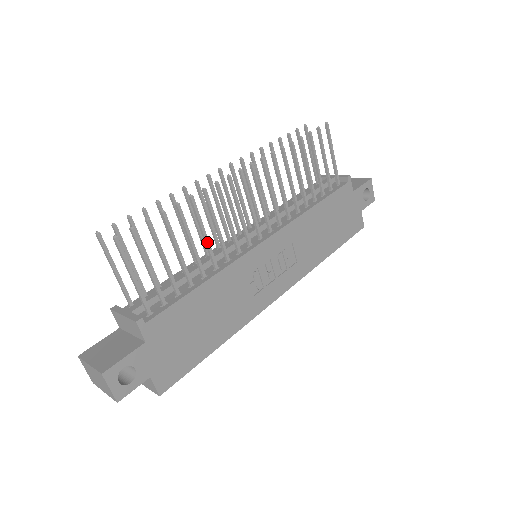
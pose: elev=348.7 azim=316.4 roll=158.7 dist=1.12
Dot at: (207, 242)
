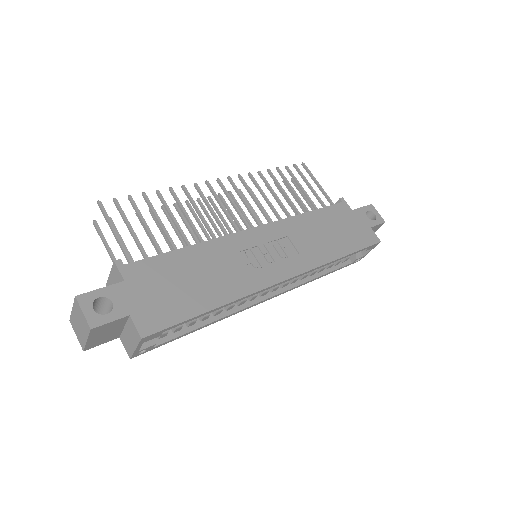
Dot at: (190, 221)
